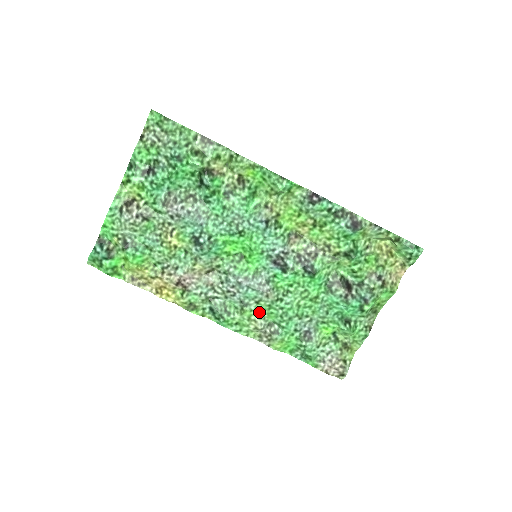
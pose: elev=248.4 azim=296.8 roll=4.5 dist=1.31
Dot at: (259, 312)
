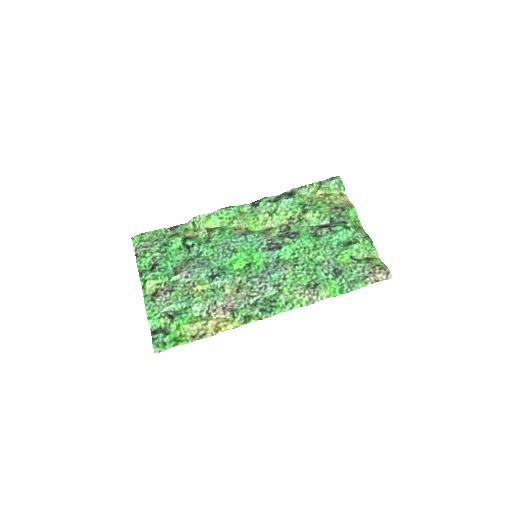
Dot at: (292, 284)
